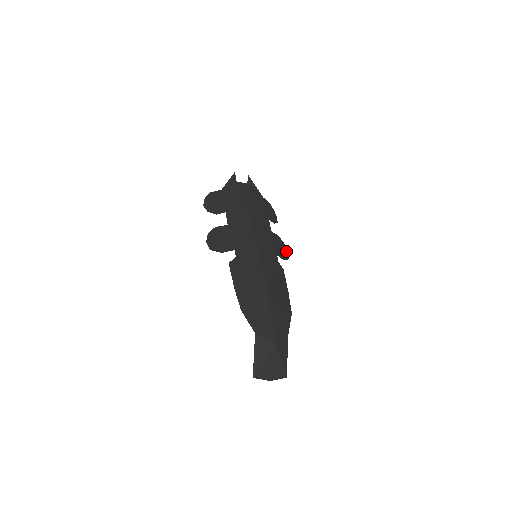
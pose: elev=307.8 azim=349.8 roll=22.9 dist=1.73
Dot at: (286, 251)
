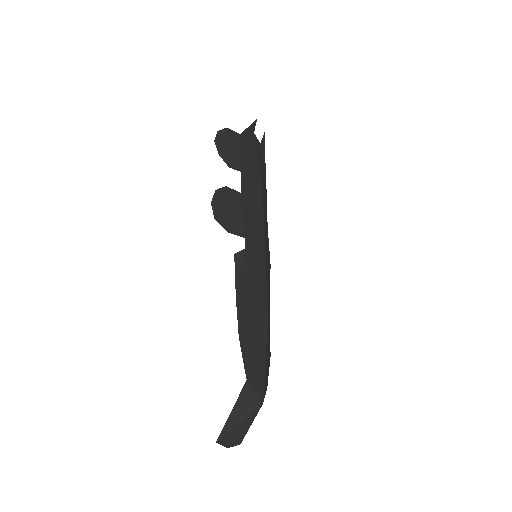
Dot at: occluded
